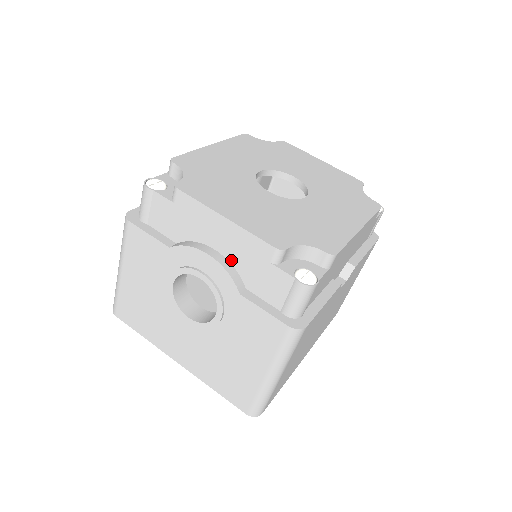
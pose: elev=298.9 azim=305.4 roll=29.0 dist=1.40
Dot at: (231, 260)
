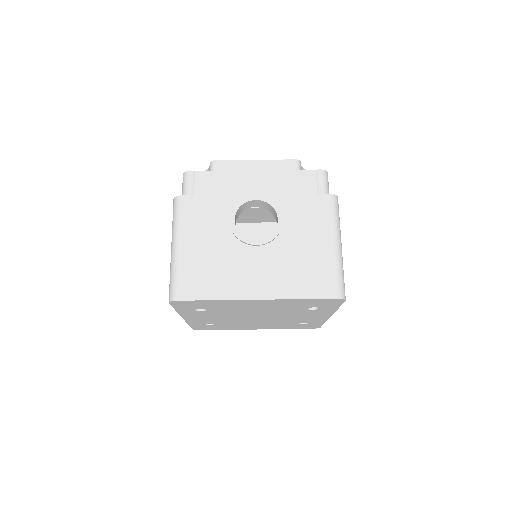
Dot at: occluded
